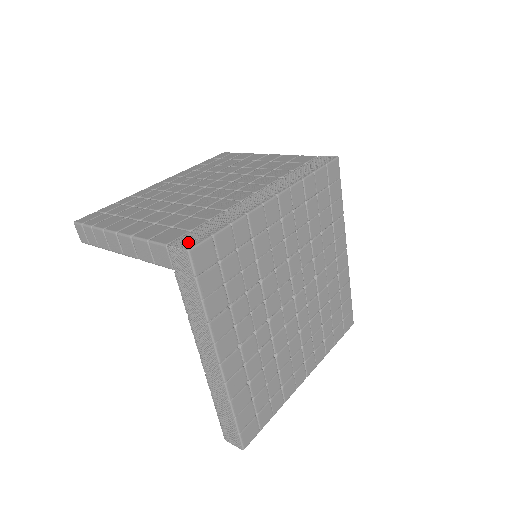
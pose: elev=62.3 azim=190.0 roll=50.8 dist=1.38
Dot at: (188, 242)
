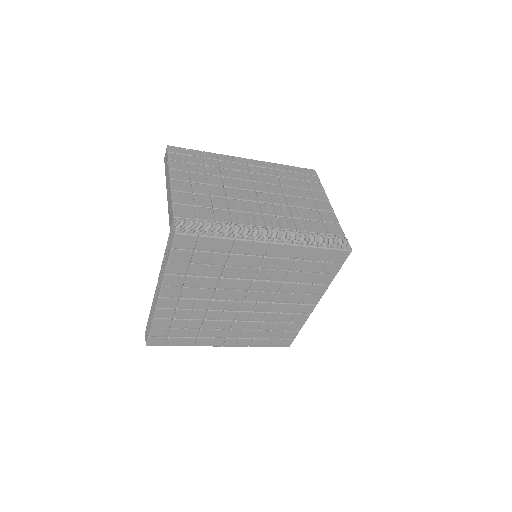
Dot at: (183, 227)
